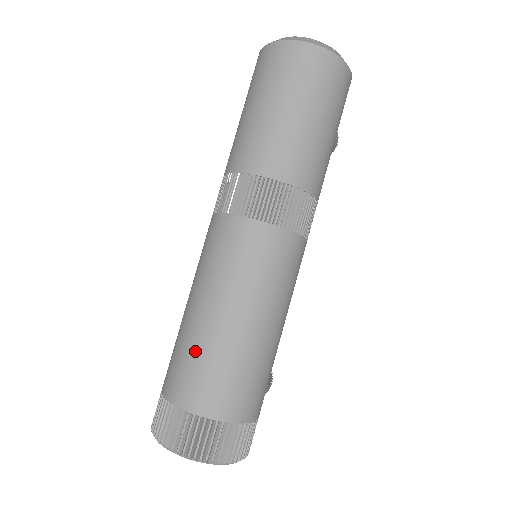
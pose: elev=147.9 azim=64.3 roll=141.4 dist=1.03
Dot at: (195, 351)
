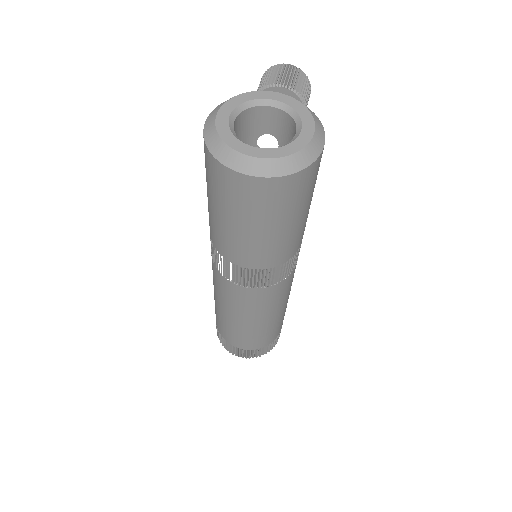
Dot at: (236, 333)
